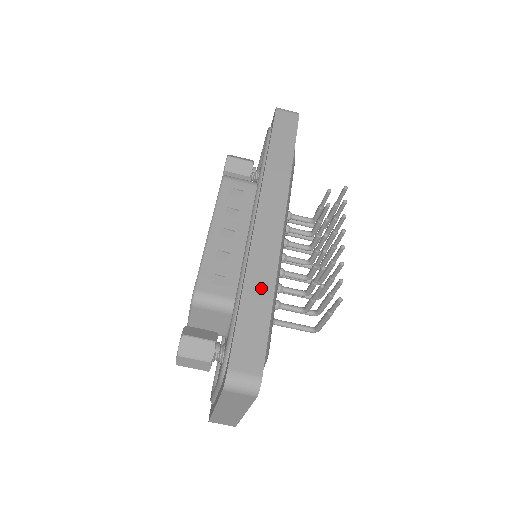
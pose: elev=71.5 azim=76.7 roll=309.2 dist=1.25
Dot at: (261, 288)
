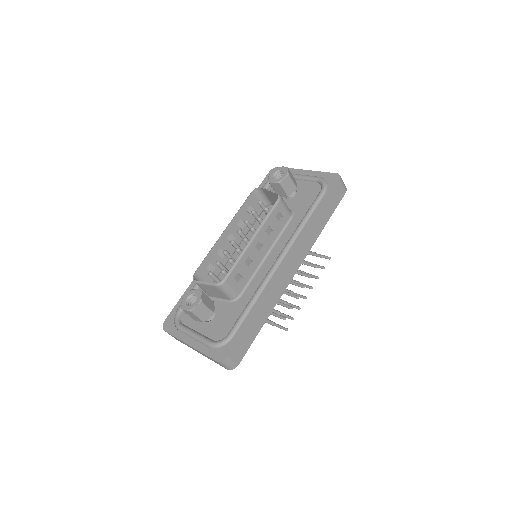
Dot at: (264, 314)
